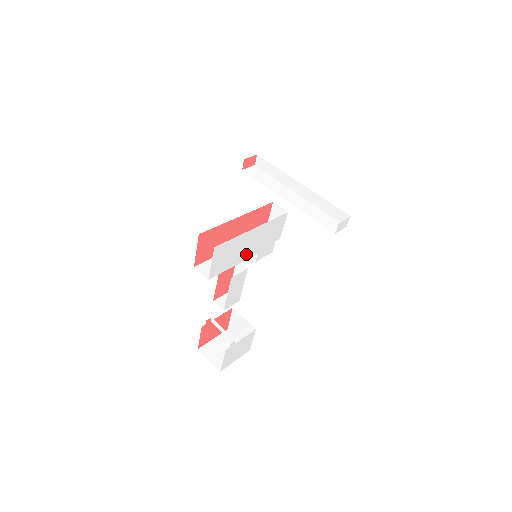
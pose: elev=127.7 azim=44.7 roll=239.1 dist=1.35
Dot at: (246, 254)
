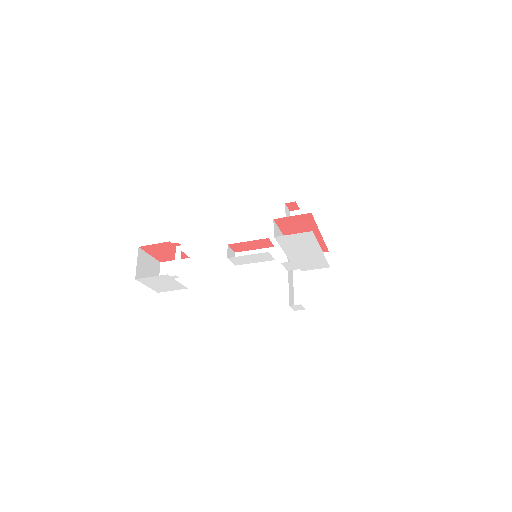
Dot at: (293, 254)
